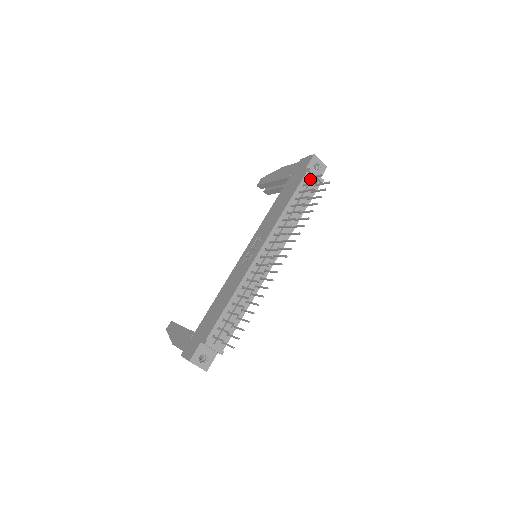
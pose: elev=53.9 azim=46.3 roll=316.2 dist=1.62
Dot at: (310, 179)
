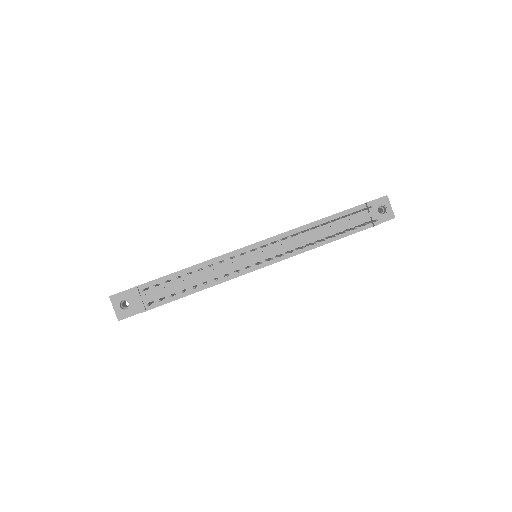
Dot at: (363, 213)
